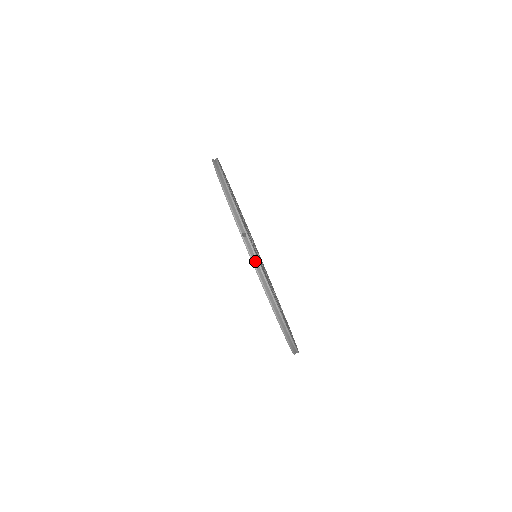
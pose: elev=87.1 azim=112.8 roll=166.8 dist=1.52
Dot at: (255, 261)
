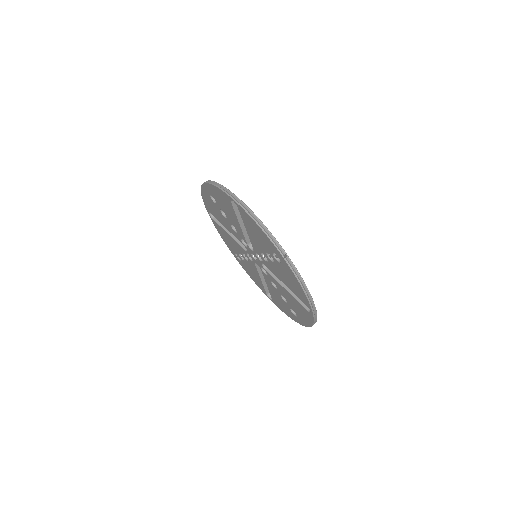
Dot at: (297, 274)
